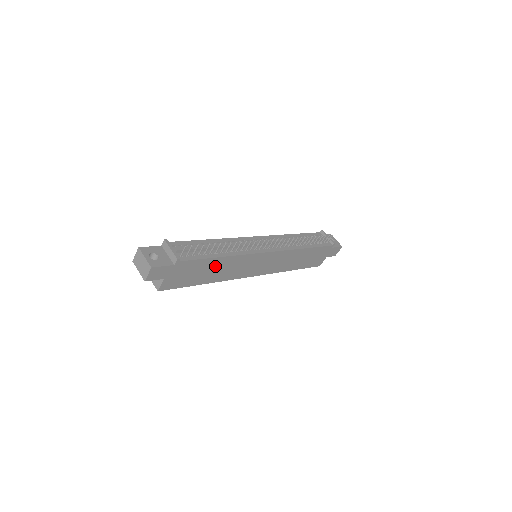
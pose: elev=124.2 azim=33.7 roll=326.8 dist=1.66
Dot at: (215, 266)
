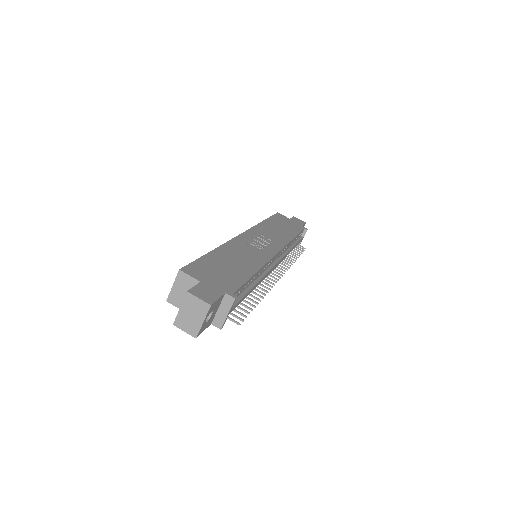
Dot at: occluded
